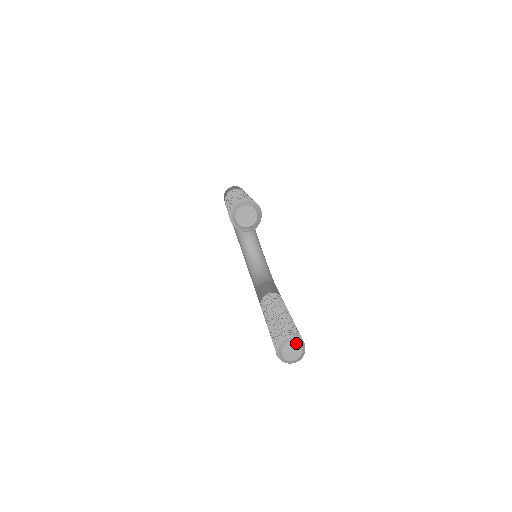
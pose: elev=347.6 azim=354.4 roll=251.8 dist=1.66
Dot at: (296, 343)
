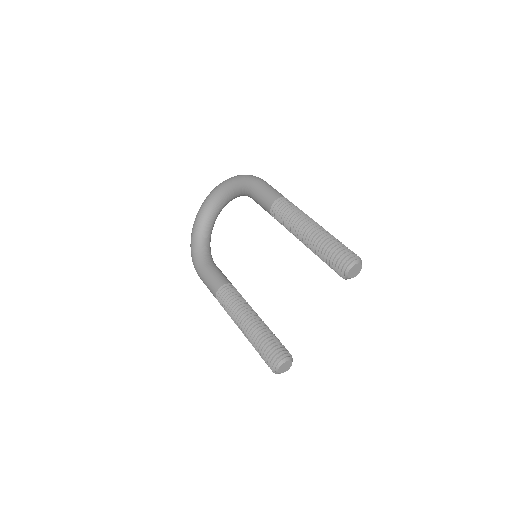
Dot at: occluded
